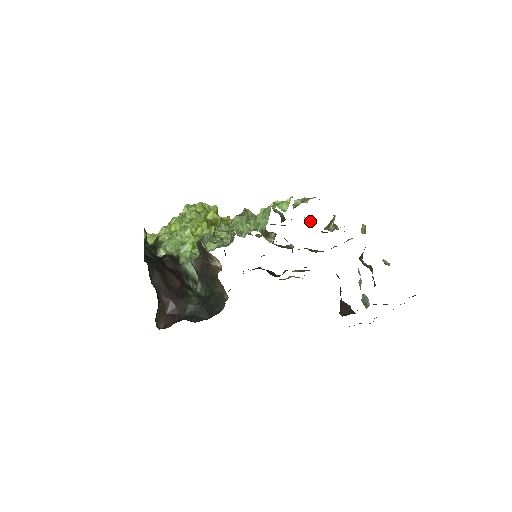
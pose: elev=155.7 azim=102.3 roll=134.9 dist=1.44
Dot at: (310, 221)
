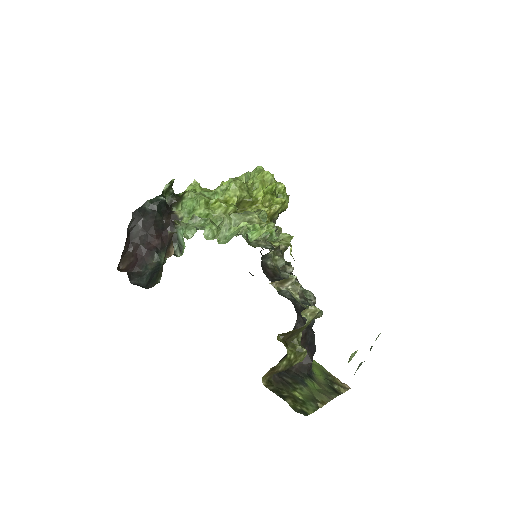
Dot at: (282, 263)
